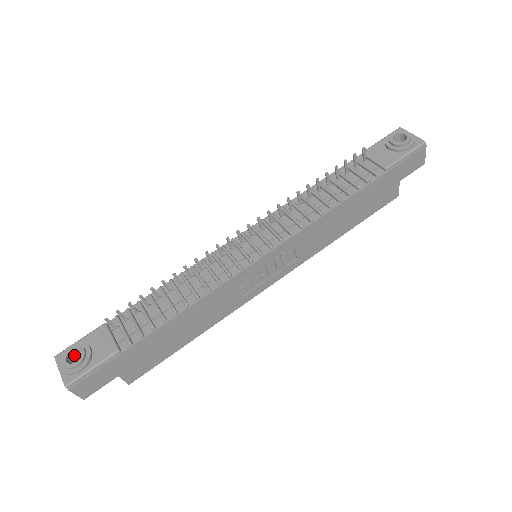
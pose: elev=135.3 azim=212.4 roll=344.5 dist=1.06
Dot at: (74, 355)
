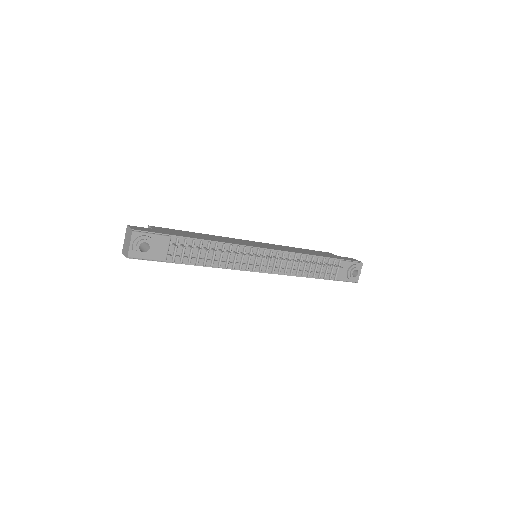
Dot at: (143, 241)
